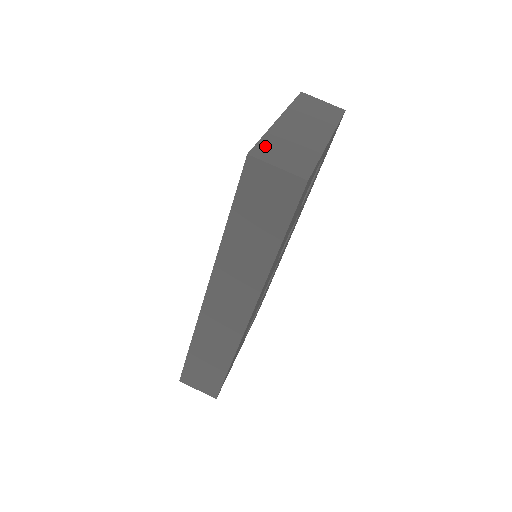
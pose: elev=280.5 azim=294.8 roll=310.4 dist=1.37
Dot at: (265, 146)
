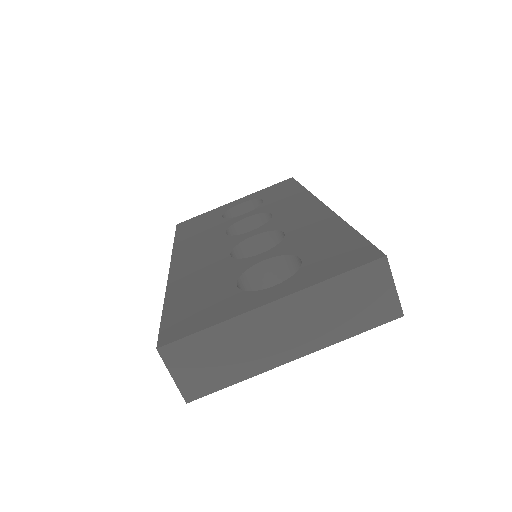
Dot at: (192, 344)
